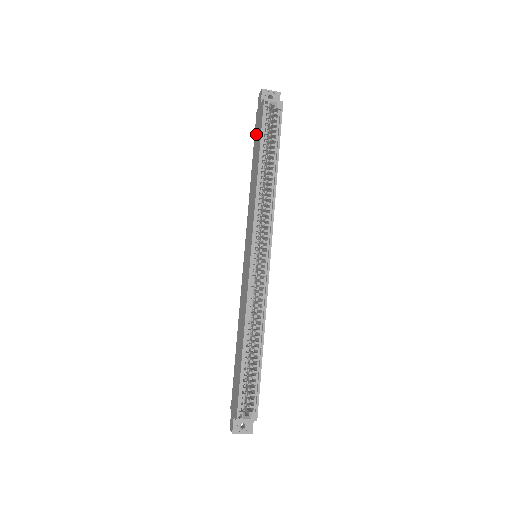
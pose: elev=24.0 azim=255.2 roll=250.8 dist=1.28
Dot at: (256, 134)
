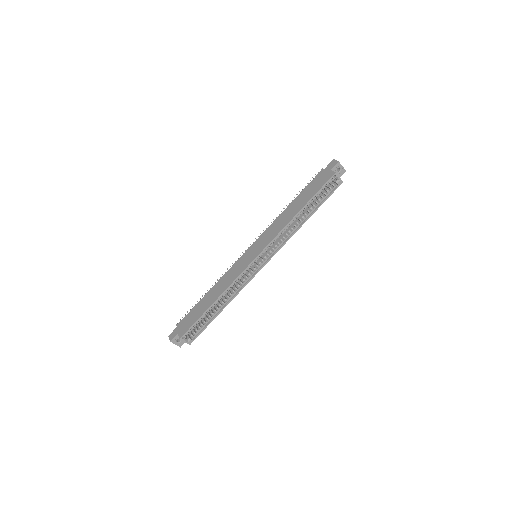
Dot at: (313, 184)
